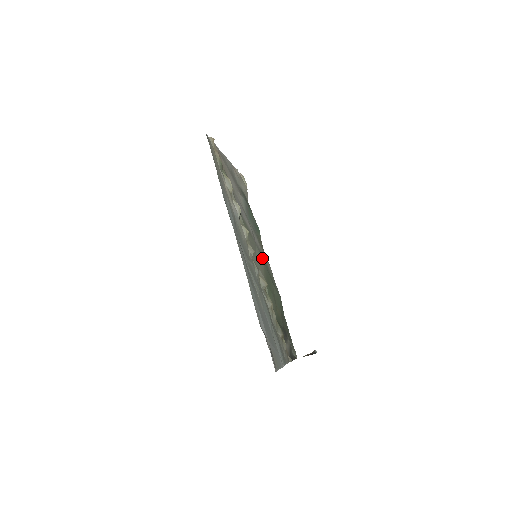
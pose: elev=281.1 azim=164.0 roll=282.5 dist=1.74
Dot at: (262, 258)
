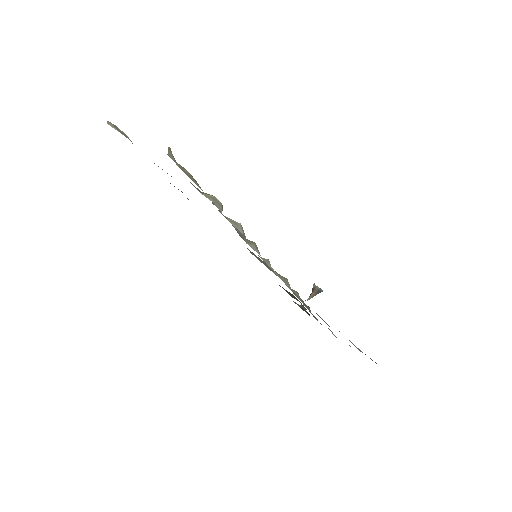
Dot at: occluded
